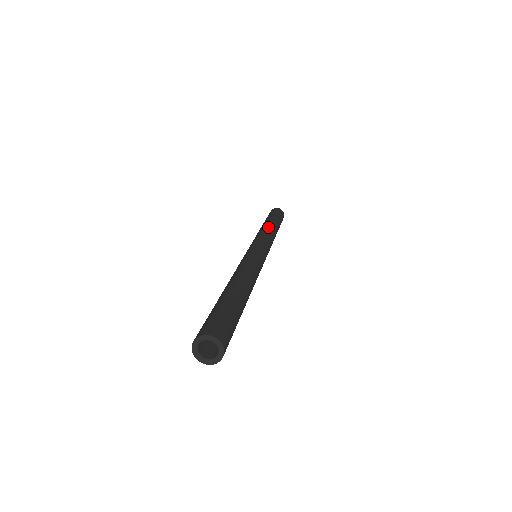
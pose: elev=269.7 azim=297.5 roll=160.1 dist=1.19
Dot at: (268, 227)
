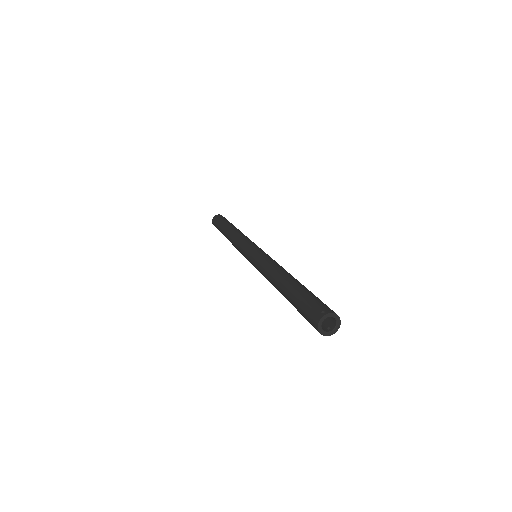
Dot at: occluded
